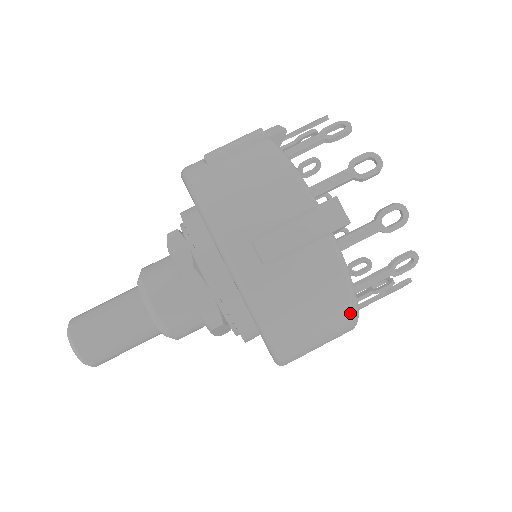
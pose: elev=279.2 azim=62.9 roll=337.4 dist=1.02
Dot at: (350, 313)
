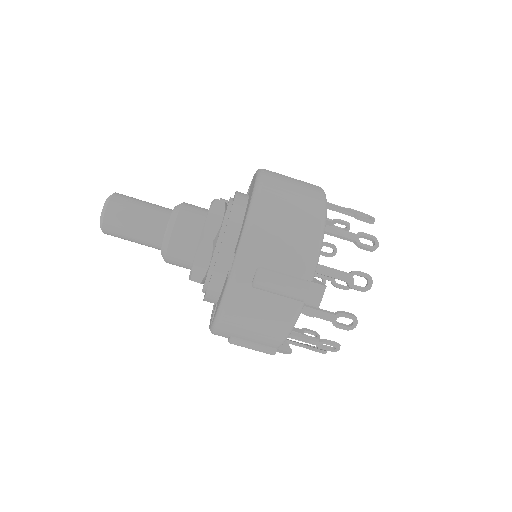
Dot at: occluded
